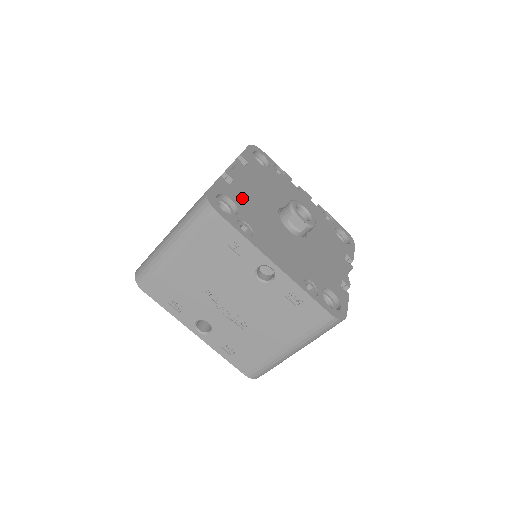
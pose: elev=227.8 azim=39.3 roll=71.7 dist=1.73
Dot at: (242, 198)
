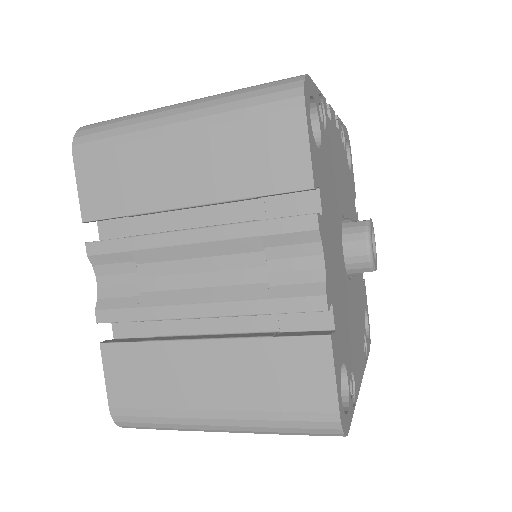
Dot at: (341, 328)
